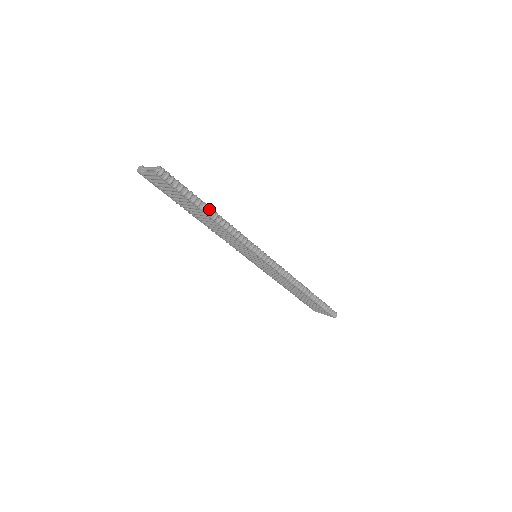
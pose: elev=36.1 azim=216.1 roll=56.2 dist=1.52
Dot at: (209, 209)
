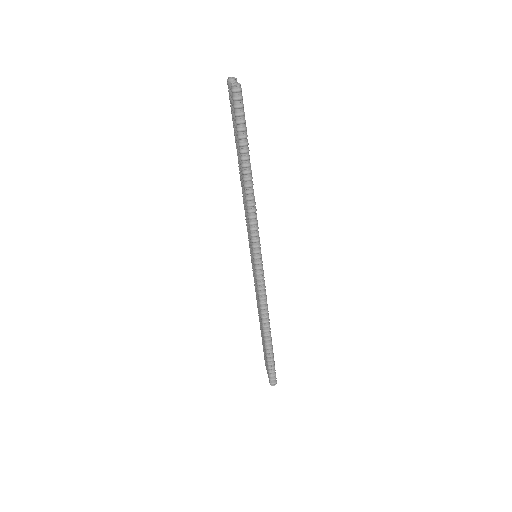
Dot at: (248, 166)
